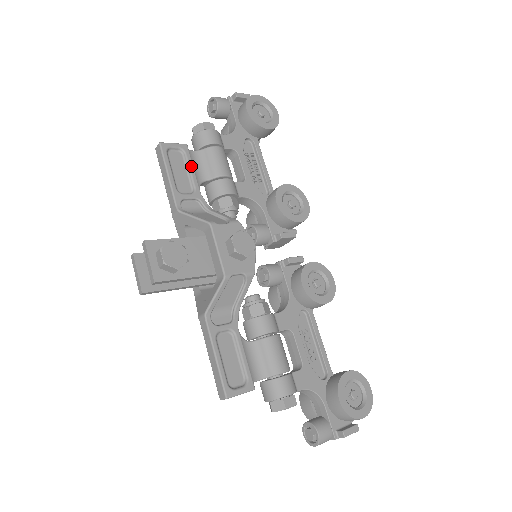
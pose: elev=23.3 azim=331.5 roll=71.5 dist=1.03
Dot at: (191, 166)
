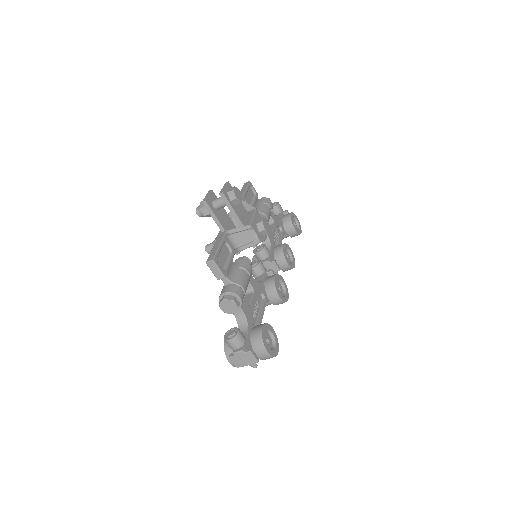
Dot at: (255, 200)
